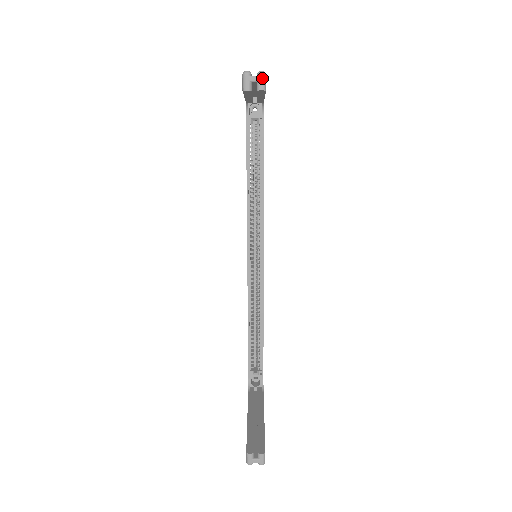
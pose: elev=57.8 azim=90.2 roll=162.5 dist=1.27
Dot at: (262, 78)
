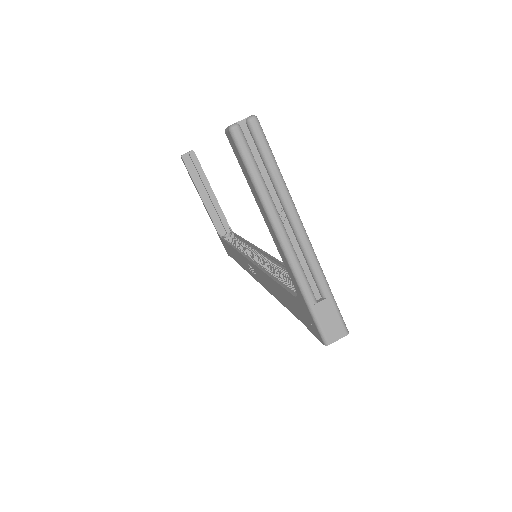
Dot at: occluded
